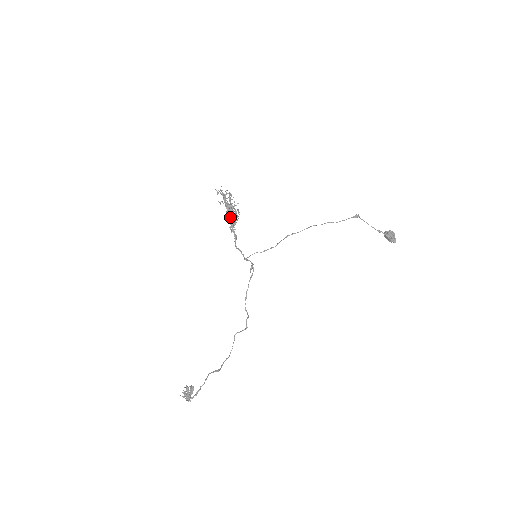
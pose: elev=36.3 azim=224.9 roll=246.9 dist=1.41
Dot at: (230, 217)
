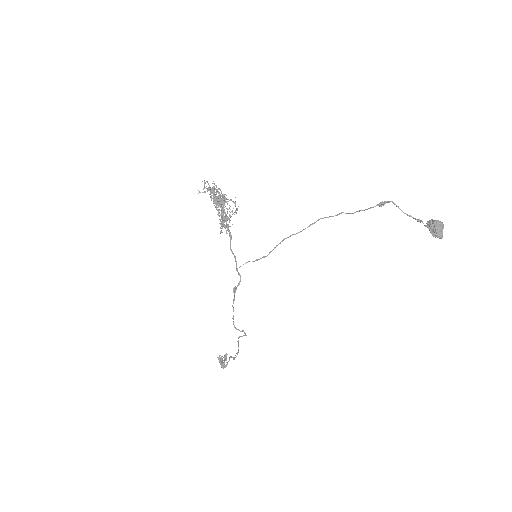
Dot at: (221, 216)
